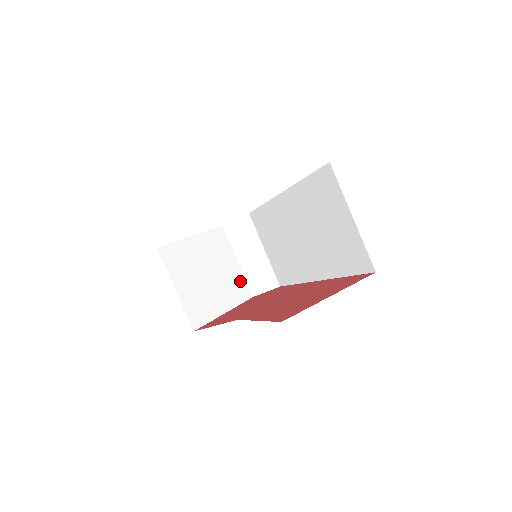
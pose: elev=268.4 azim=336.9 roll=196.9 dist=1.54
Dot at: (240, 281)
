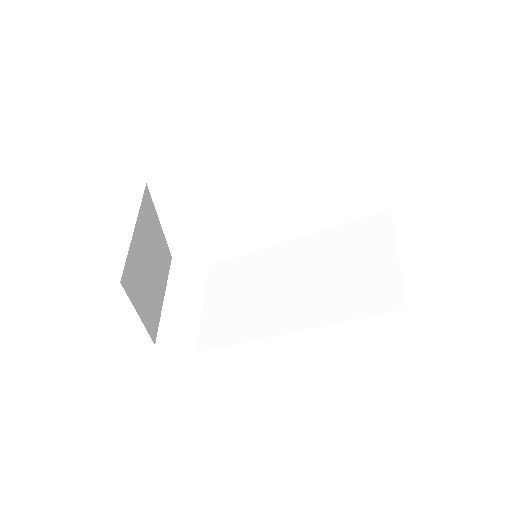
Dot at: (157, 315)
